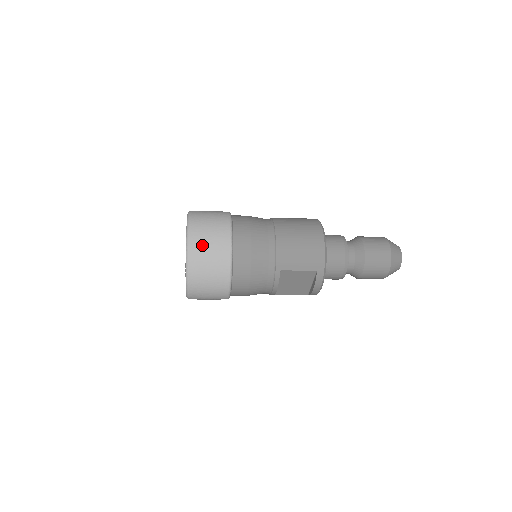
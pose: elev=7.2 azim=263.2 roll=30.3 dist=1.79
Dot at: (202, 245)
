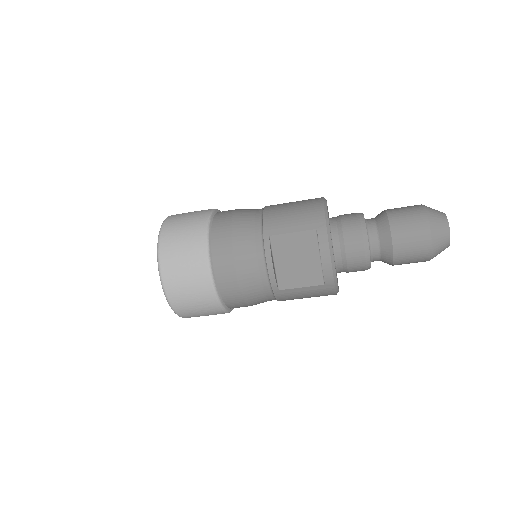
Dot at: (177, 223)
